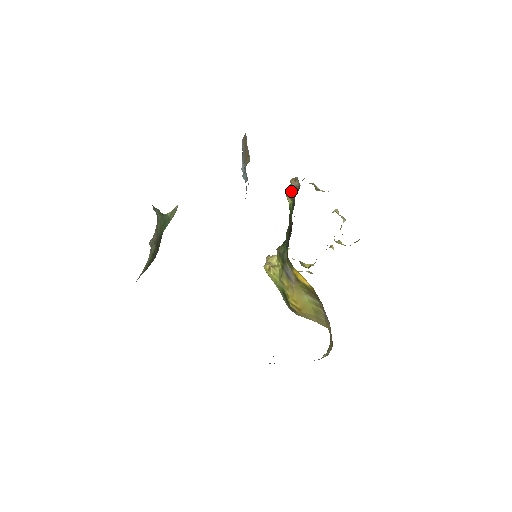
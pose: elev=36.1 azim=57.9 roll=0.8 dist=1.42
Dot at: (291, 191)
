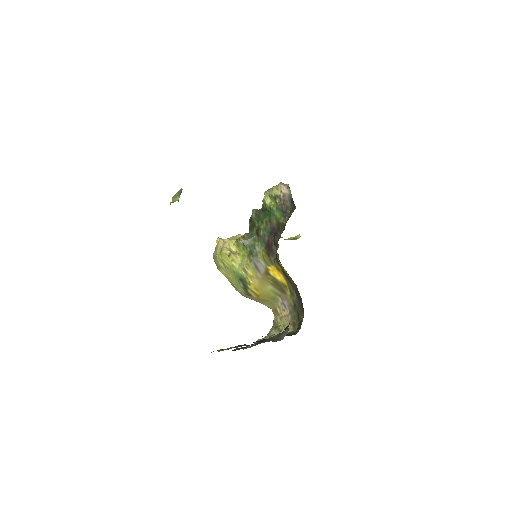
Dot at: (277, 194)
